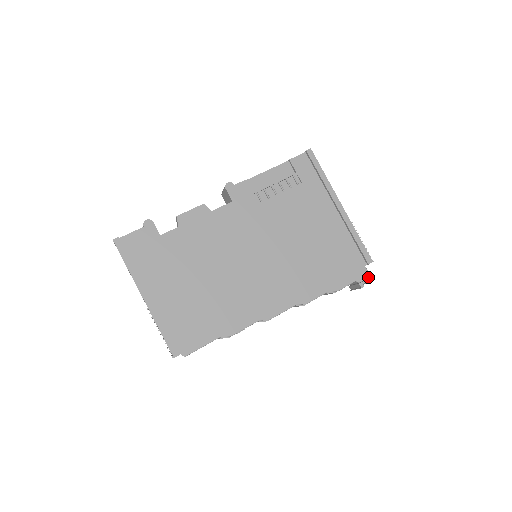
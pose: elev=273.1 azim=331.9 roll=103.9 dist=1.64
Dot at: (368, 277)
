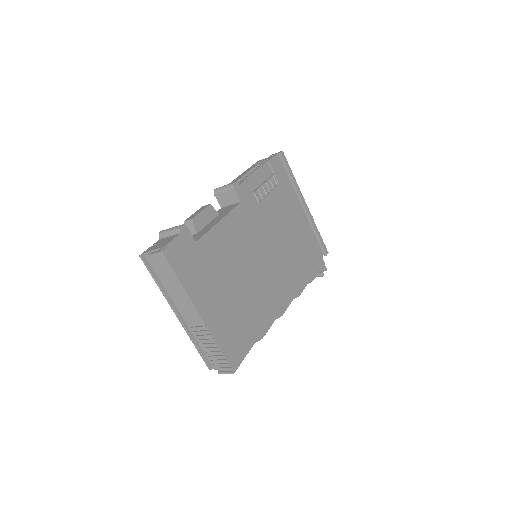
Dot at: (325, 266)
